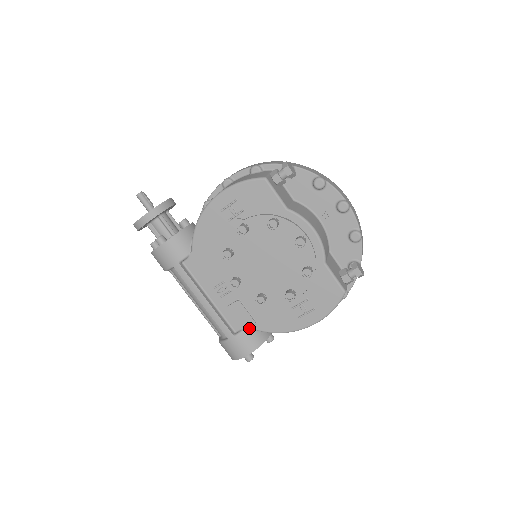
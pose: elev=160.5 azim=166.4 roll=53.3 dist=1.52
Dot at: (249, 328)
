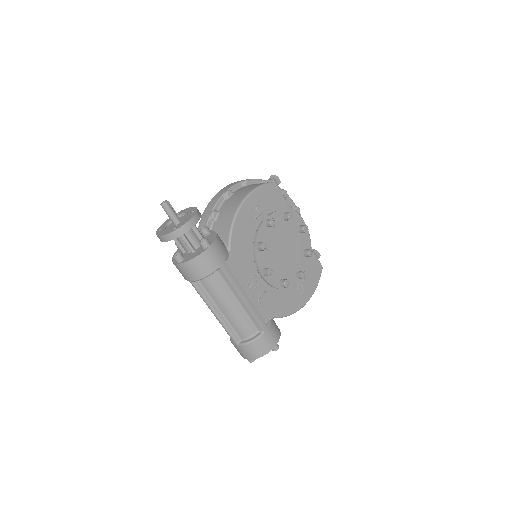
Dot at: (272, 318)
